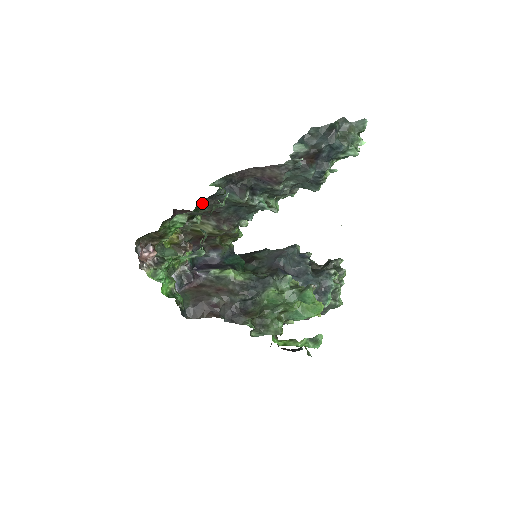
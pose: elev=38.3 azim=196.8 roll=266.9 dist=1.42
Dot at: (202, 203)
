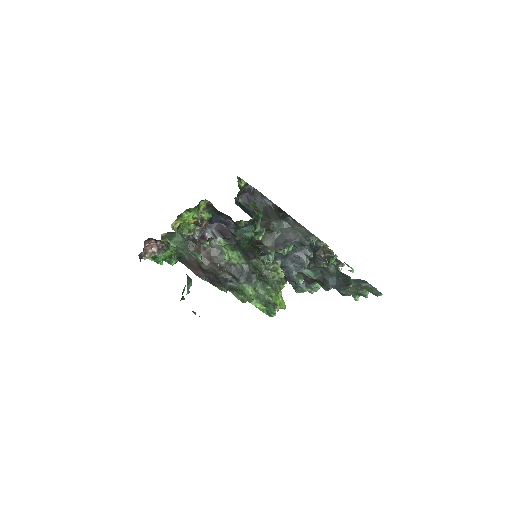
Dot at: occluded
